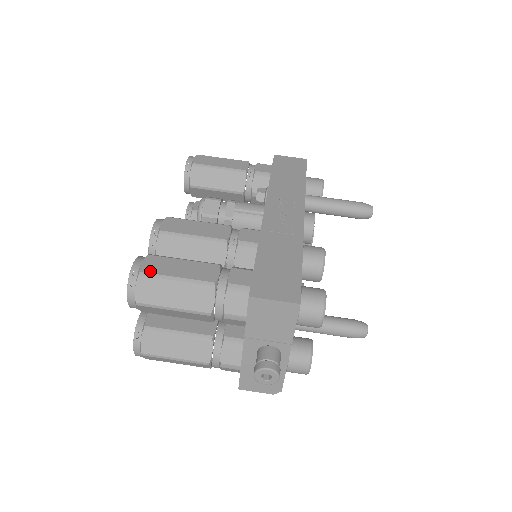
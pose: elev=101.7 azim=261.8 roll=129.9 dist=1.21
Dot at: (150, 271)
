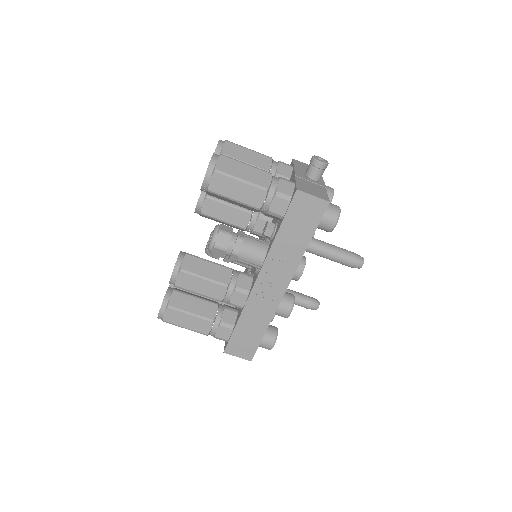
Dot at: (169, 321)
